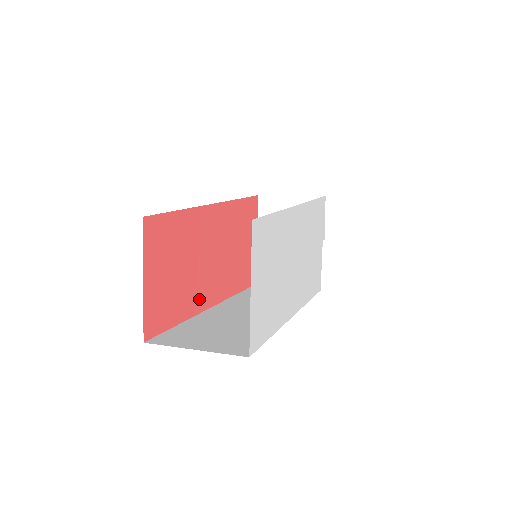
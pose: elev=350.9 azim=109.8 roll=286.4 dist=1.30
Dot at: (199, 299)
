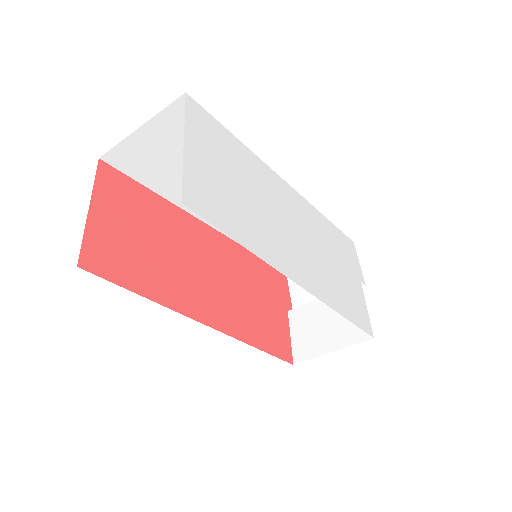
Dot at: (185, 300)
